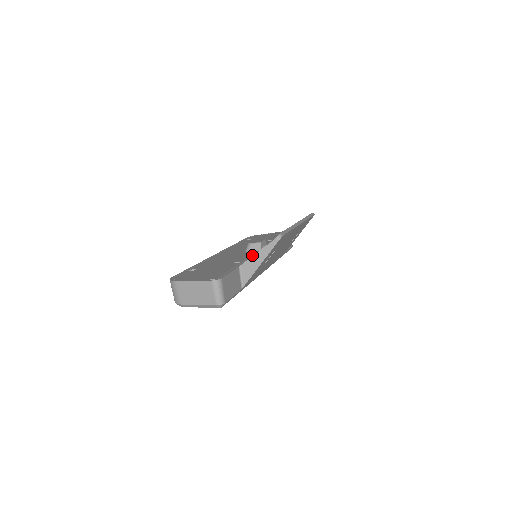
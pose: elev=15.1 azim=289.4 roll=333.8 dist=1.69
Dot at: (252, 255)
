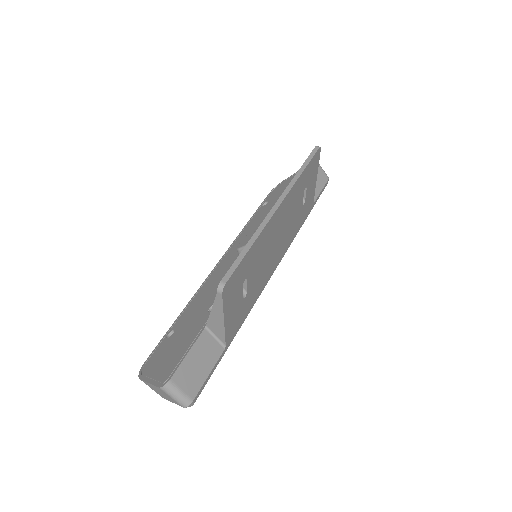
Dot at: occluded
